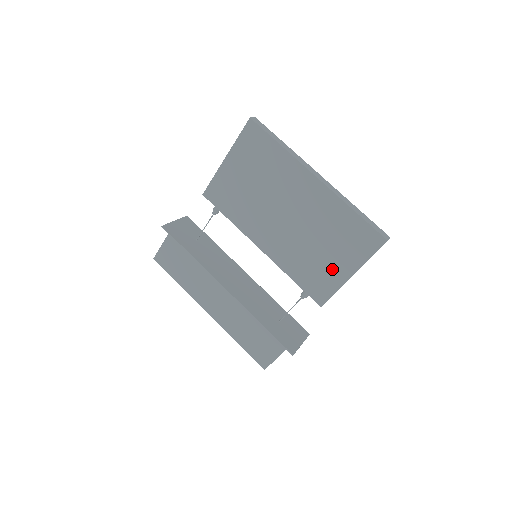
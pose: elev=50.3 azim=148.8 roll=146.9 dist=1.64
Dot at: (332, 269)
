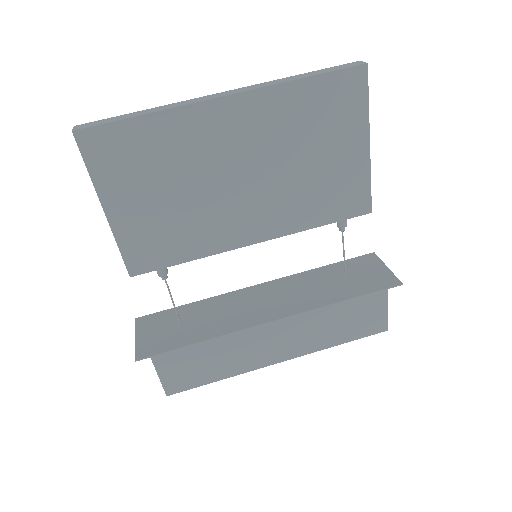
Dot at: (344, 165)
